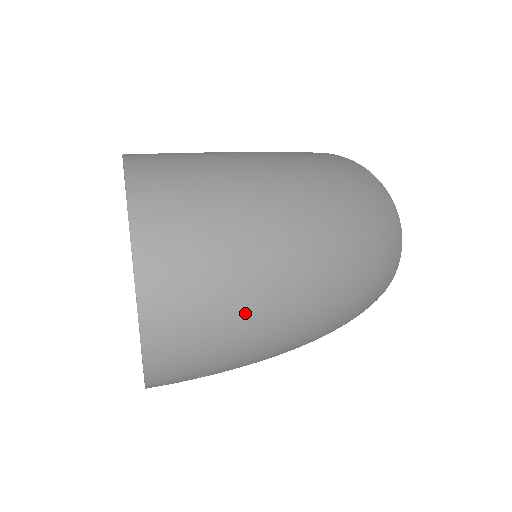
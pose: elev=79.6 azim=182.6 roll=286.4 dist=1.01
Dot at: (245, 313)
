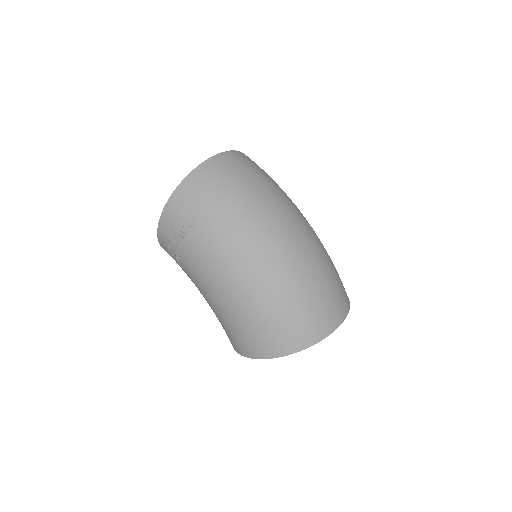
Dot at: (239, 197)
